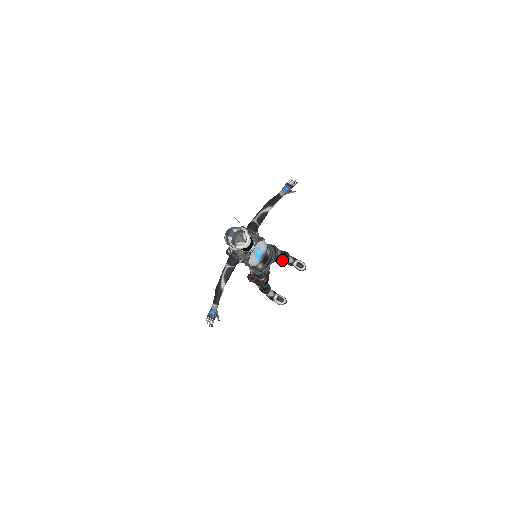
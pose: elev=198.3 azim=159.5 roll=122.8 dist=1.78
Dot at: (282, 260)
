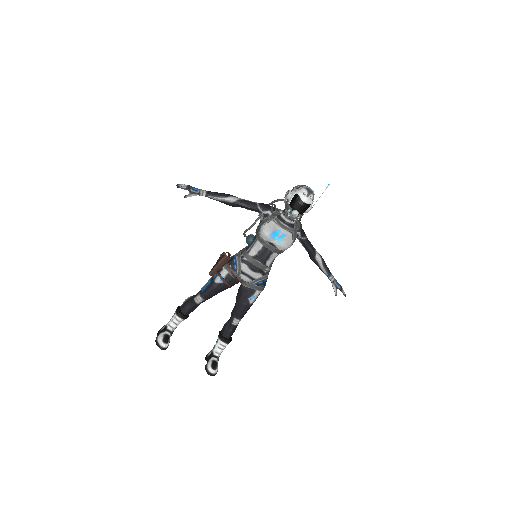
Dot at: (221, 334)
